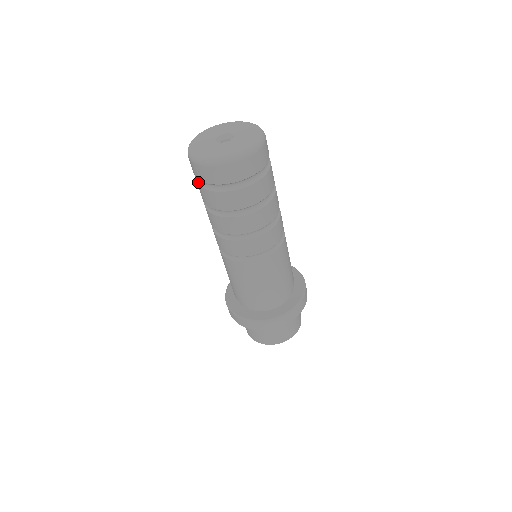
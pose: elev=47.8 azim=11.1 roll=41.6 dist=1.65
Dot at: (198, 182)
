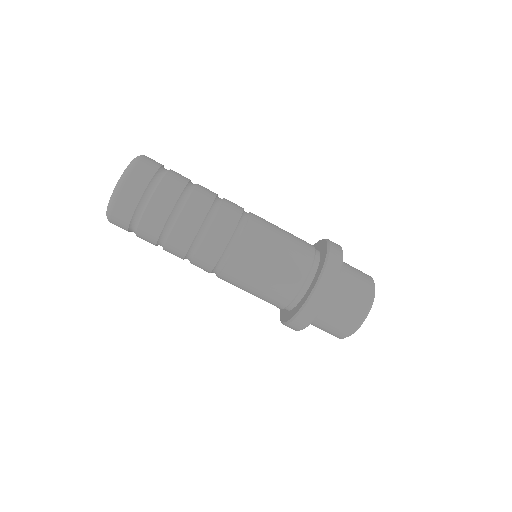
Dot at: (140, 217)
